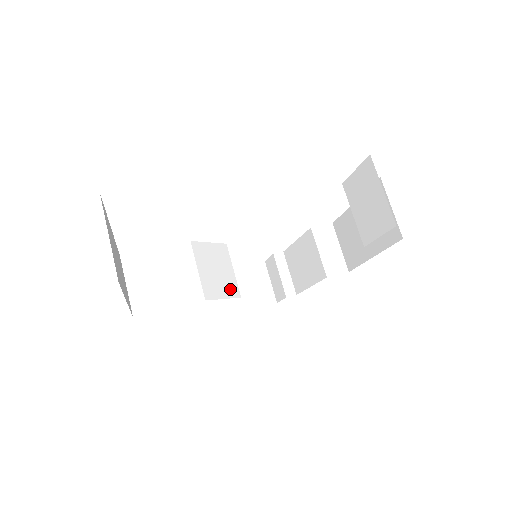
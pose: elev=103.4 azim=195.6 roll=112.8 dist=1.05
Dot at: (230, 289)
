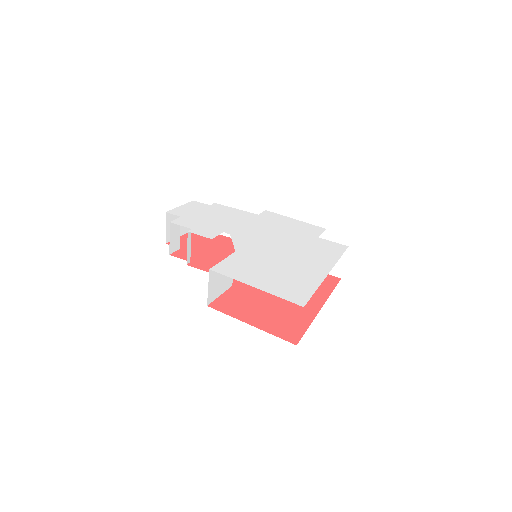
Dot at: occluded
